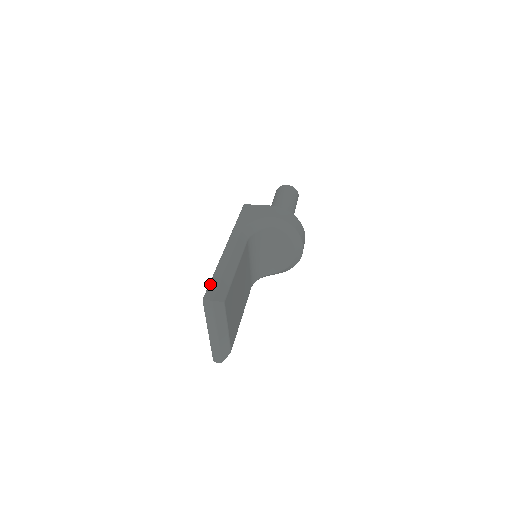
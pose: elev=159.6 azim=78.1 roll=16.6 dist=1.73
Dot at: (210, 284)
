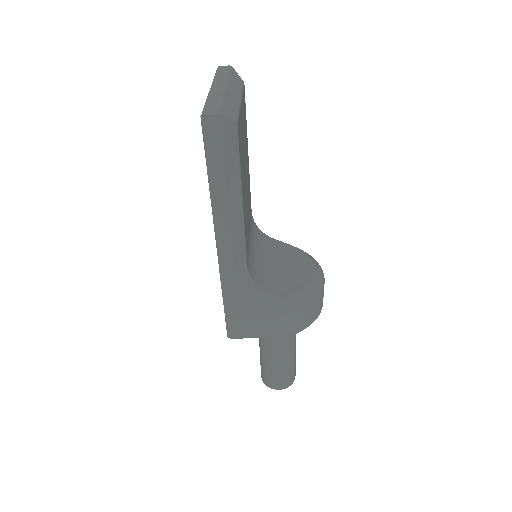
Dot at: occluded
